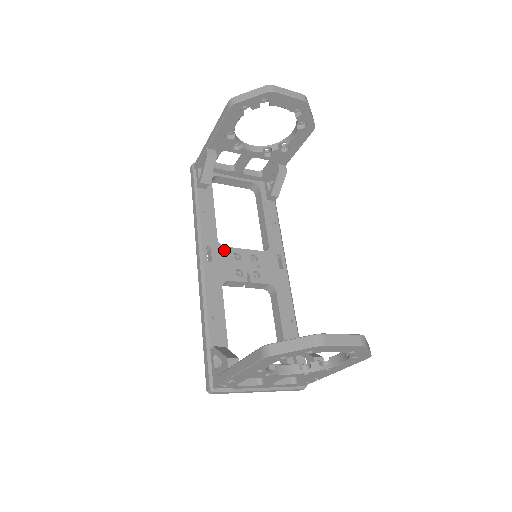
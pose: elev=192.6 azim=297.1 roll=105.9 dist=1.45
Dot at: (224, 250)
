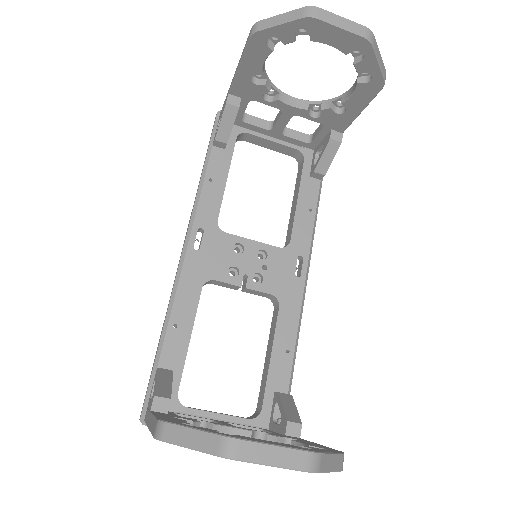
Dot at: (222, 237)
